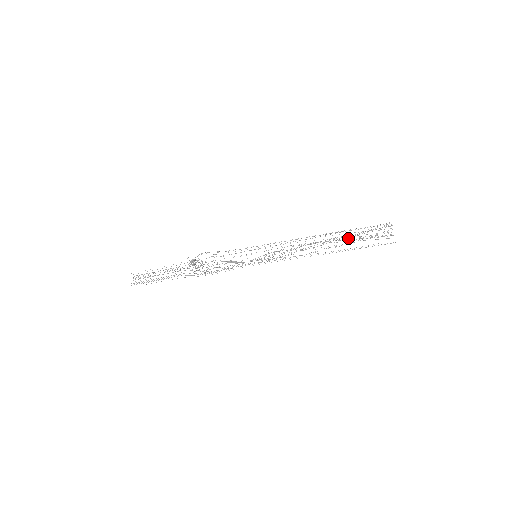
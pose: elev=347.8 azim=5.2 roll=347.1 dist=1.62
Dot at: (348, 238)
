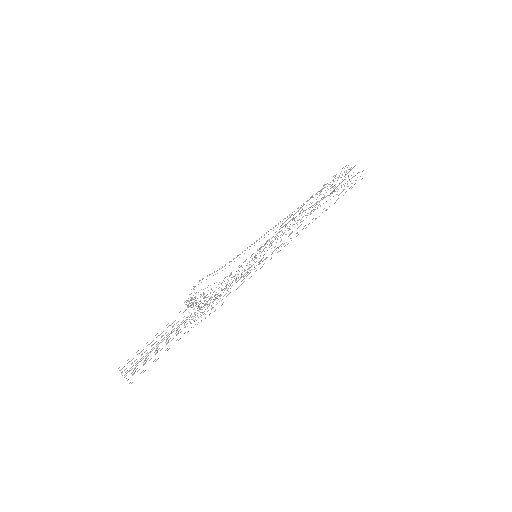
Dot at: occluded
